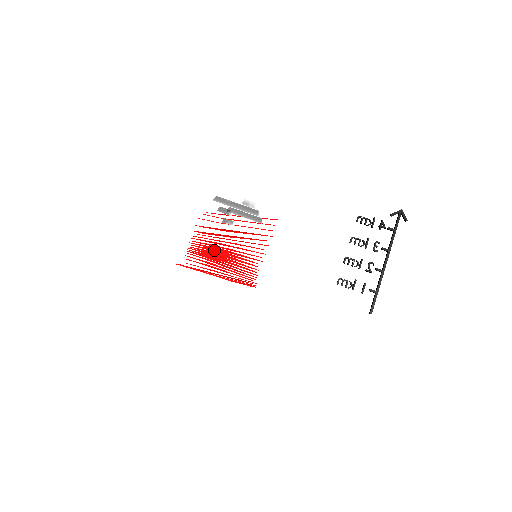
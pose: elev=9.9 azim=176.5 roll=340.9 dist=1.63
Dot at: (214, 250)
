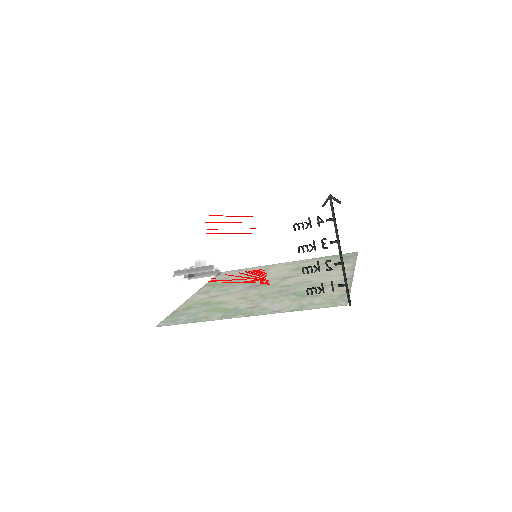
Dot at: occluded
